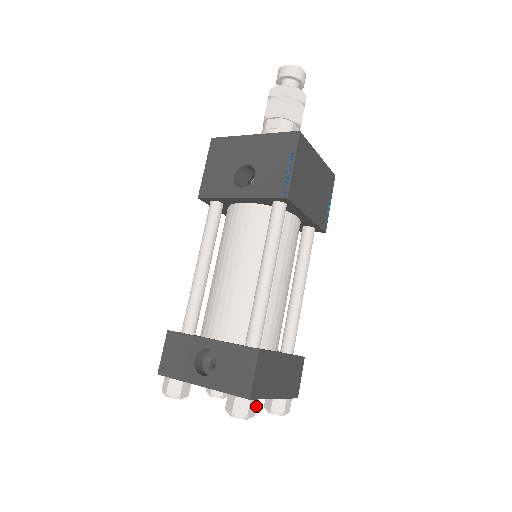
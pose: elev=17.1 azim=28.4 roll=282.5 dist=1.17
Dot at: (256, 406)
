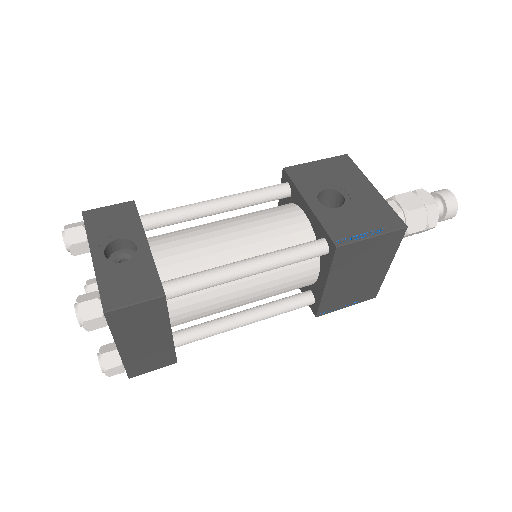
Dot at: occluded
